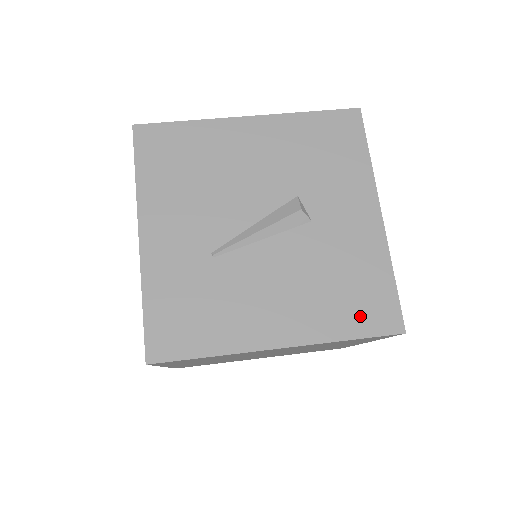
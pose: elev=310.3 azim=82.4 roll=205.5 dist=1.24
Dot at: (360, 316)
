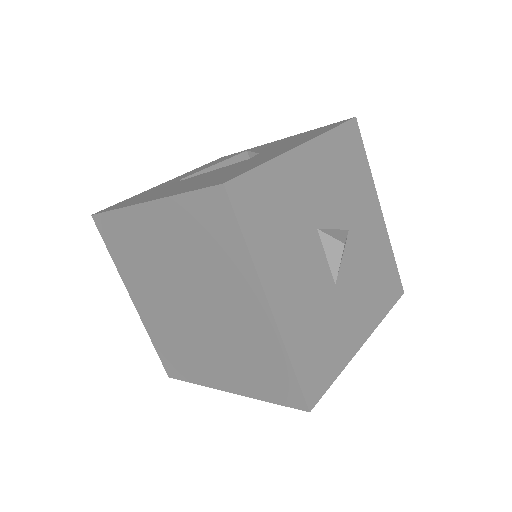
Dot at: (209, 183)
